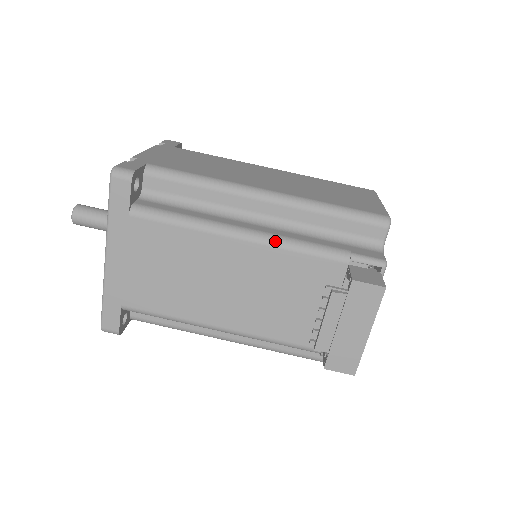
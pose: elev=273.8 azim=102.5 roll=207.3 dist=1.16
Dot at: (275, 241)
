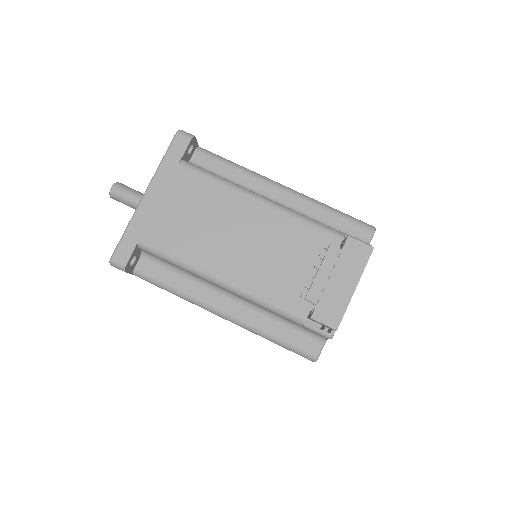
Dot at: (288, 210)
